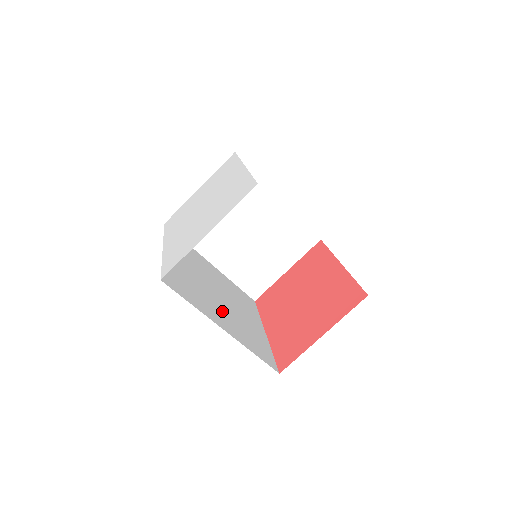
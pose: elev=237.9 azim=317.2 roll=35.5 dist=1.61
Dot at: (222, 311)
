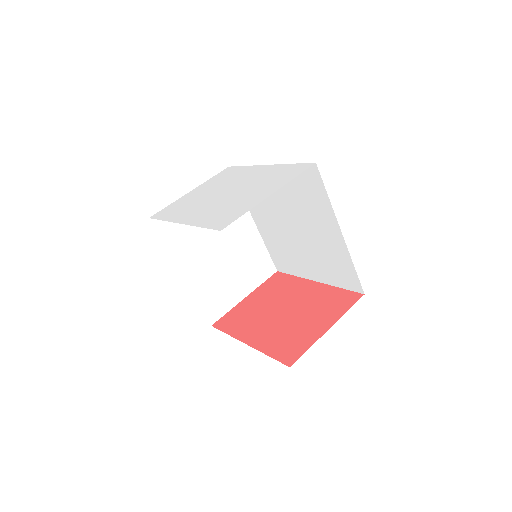
Dot at: occluded
